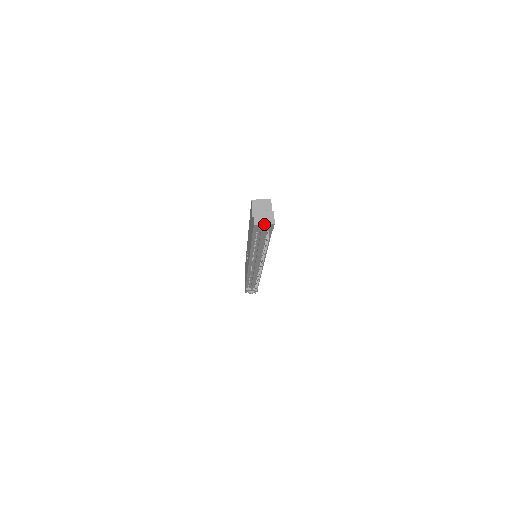
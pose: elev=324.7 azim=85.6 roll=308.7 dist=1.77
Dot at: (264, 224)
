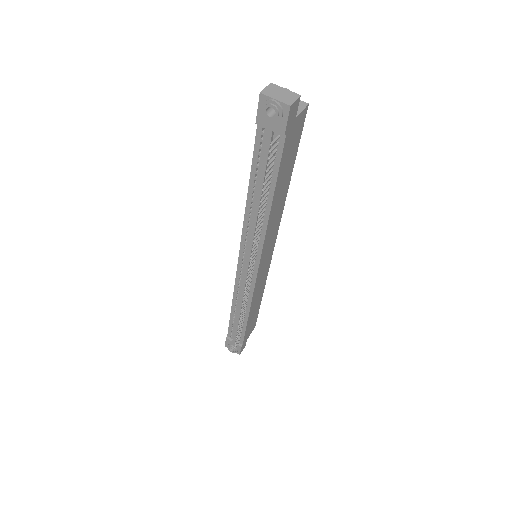
Dot at: (275, 99)
